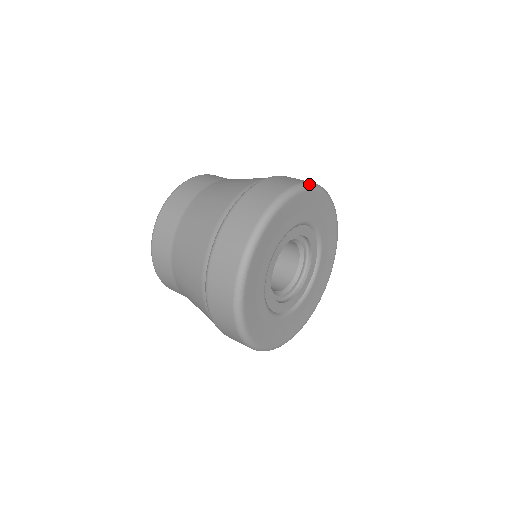
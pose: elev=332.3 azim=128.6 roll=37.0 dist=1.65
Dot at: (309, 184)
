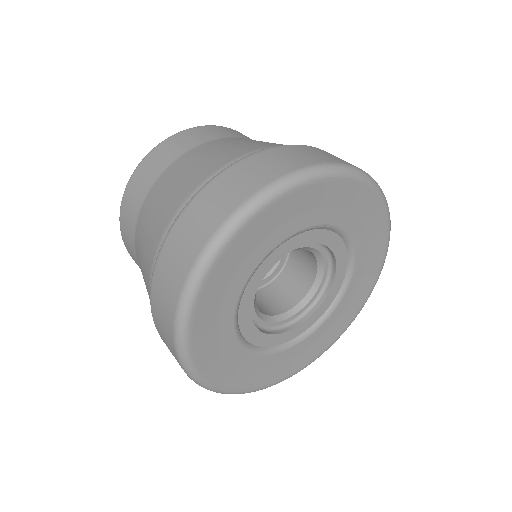
Dot at: (240, 214)
